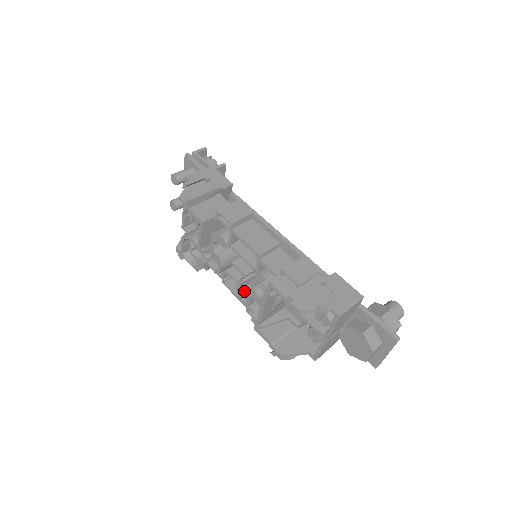
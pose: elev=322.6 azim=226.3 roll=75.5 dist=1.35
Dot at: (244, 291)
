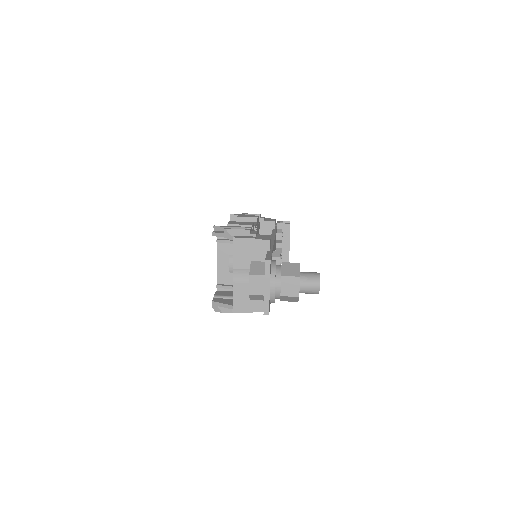
Dot at: occluded
